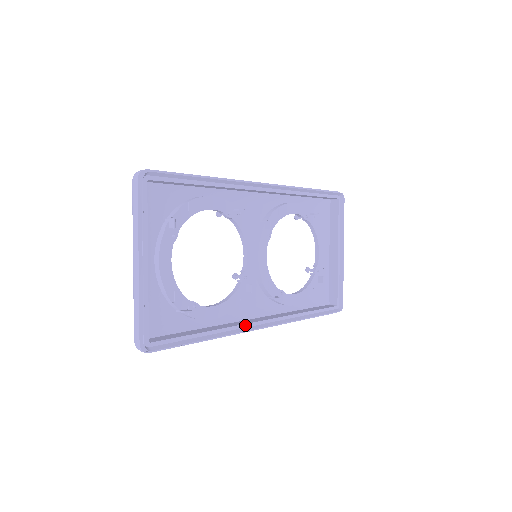
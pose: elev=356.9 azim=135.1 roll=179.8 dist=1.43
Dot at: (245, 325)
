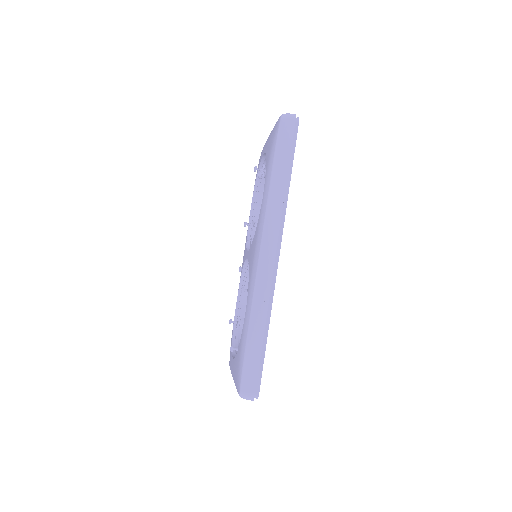
Dot at: occluded
